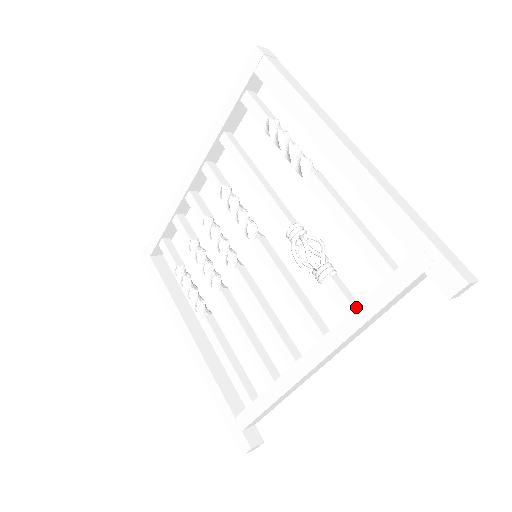
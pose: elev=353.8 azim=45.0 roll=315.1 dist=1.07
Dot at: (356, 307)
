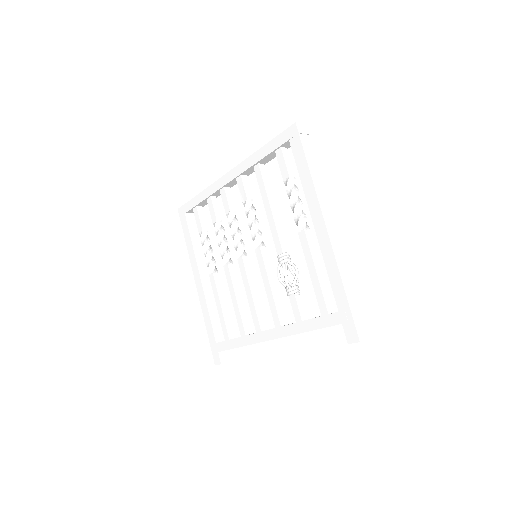
Dot at: (302, 321)
